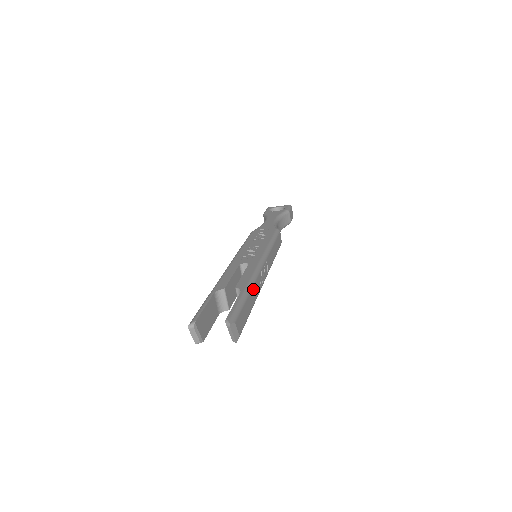
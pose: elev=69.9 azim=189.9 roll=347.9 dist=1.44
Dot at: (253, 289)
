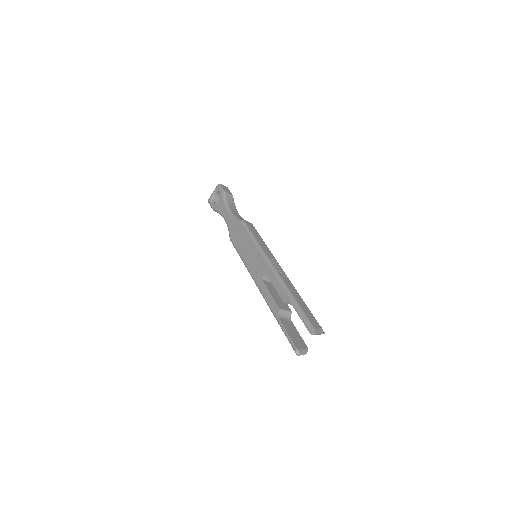
Dot at: (291, 291)
